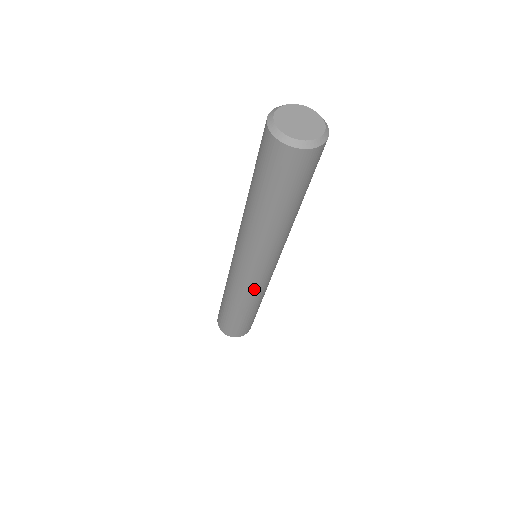
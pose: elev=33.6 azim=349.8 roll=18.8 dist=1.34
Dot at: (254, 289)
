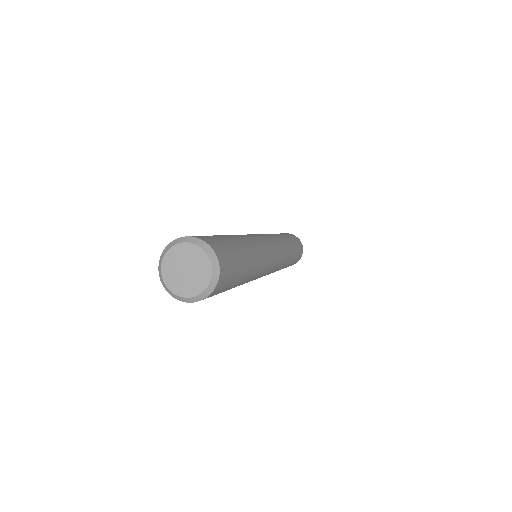
Dot at: occluded
